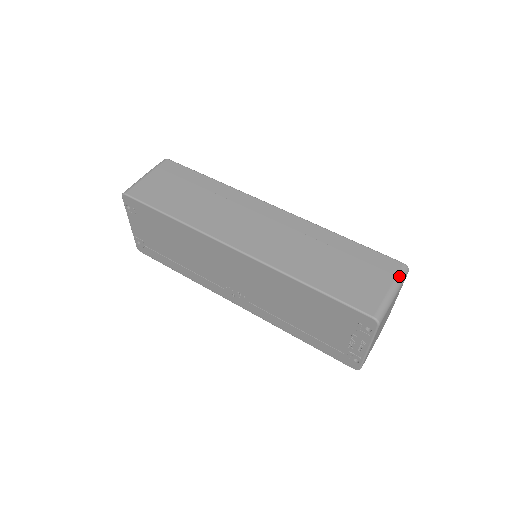
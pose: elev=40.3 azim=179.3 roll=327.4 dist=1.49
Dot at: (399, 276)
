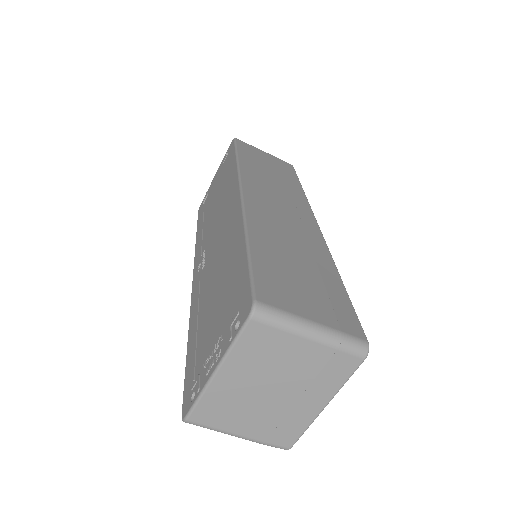
Dot at: (344, 335)
